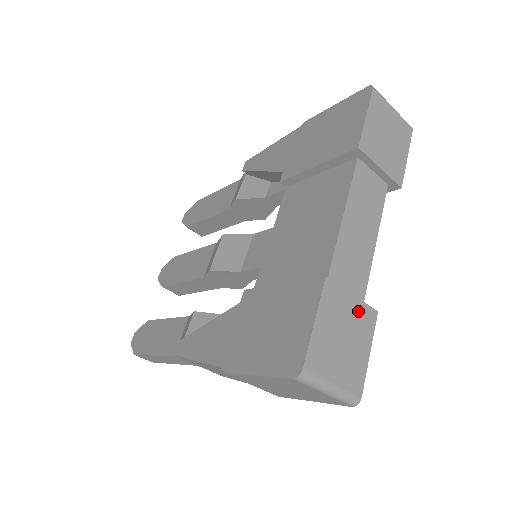
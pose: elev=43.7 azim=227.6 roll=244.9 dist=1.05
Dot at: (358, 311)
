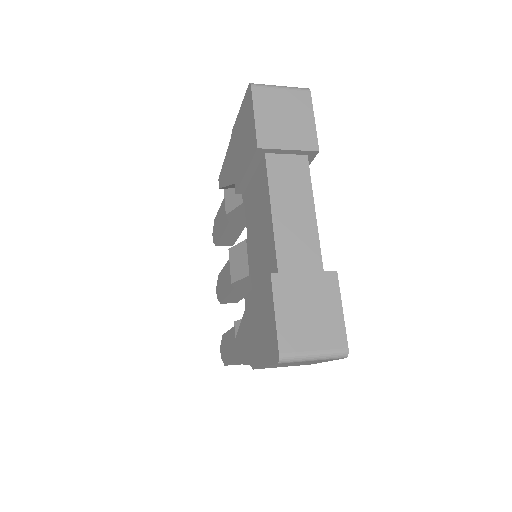
Dot at: (315, 282)
